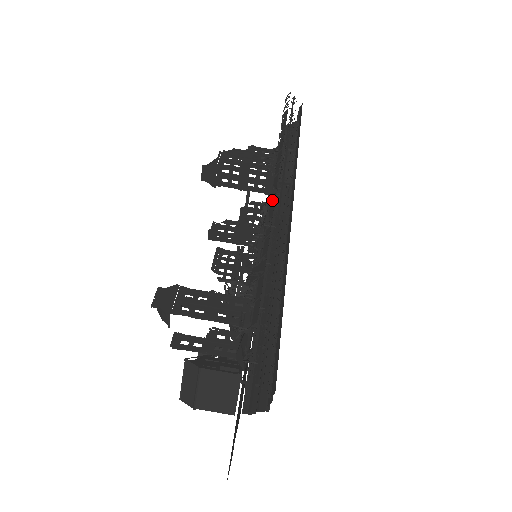
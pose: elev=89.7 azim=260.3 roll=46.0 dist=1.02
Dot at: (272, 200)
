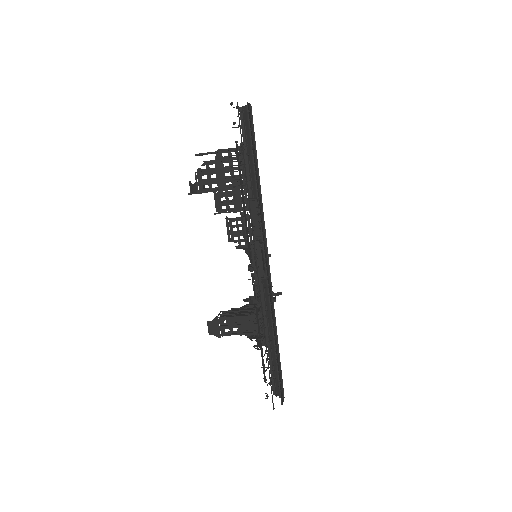
Dot at: (253, 281)
